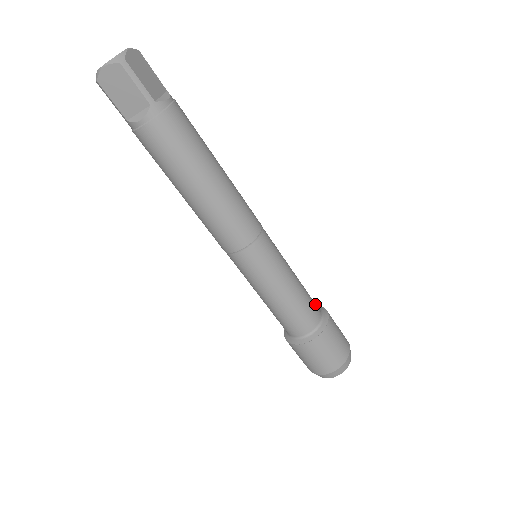
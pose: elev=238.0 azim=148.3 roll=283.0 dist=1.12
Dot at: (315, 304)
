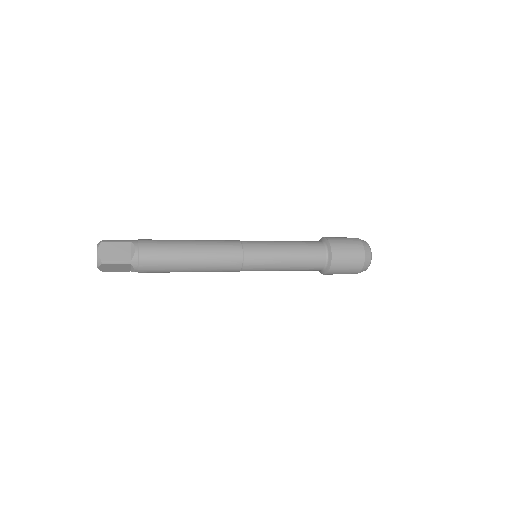
Dot at: (316, 246)
